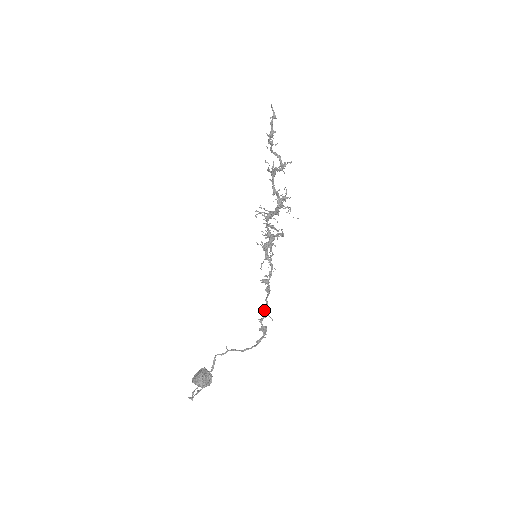
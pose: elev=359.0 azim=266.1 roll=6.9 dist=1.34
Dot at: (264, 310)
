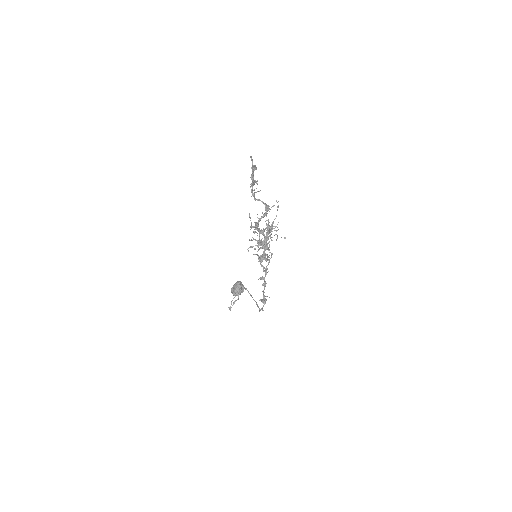
Dot at: (263, 295)
